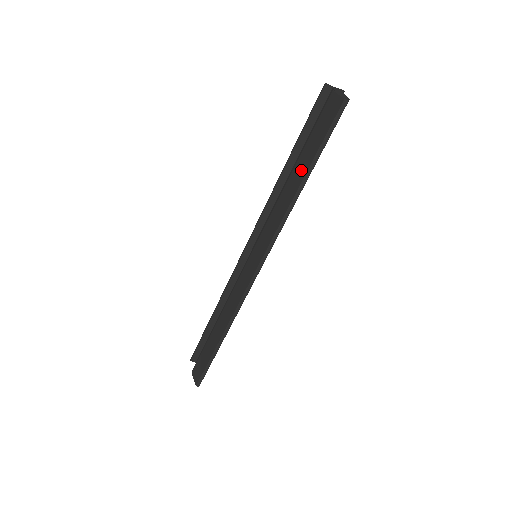
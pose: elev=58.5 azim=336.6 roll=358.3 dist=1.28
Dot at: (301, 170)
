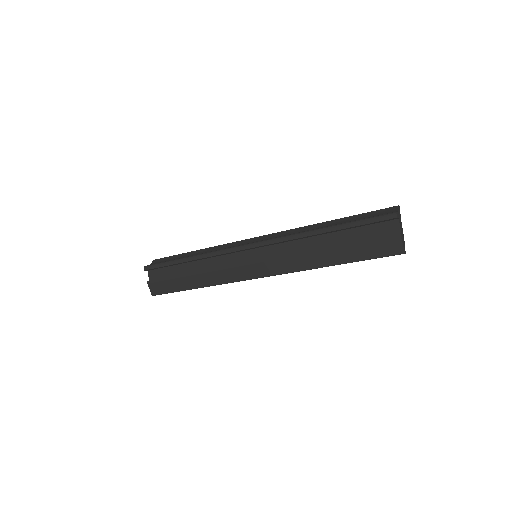
Dot at: (340, 257)
